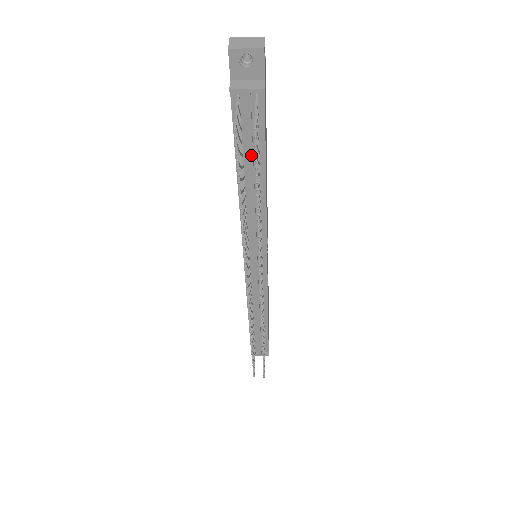
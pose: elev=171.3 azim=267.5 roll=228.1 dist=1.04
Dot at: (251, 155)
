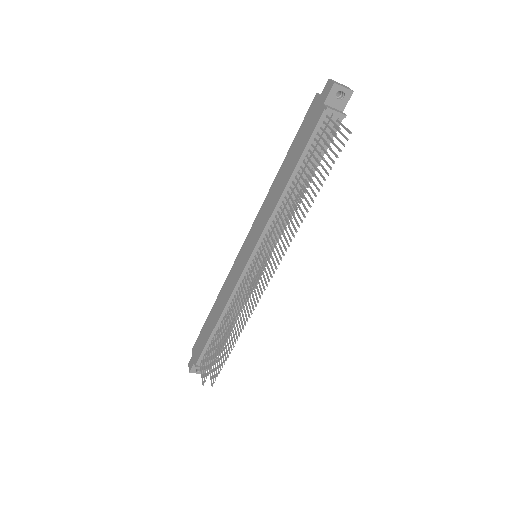
Dot at: (312, 161)
